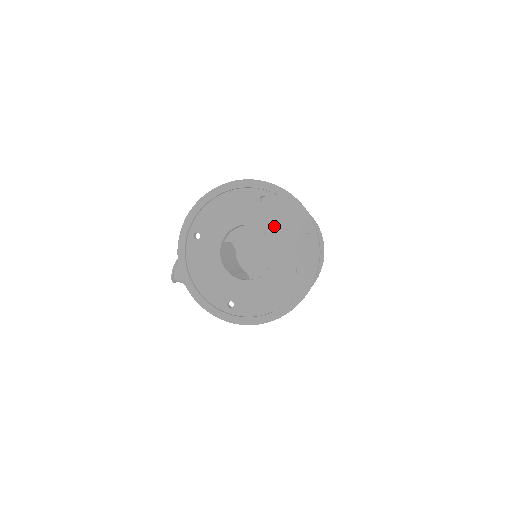
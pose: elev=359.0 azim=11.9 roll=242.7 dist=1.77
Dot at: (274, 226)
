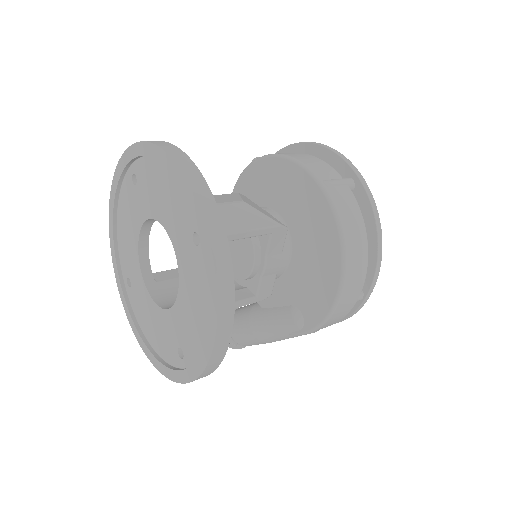
Dot at: (154, 202)
